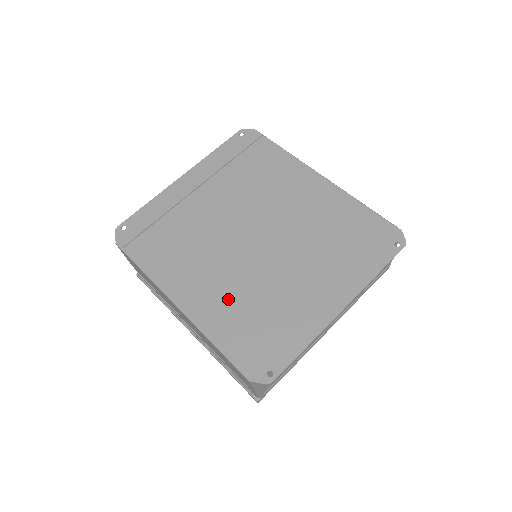
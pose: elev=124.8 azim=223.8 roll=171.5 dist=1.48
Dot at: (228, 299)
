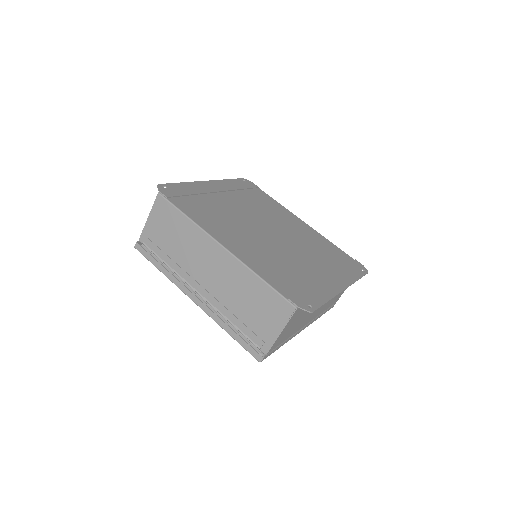
Dot at: (263, 257)
